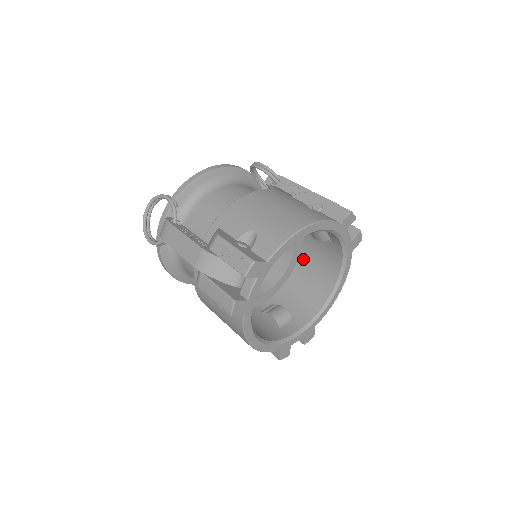
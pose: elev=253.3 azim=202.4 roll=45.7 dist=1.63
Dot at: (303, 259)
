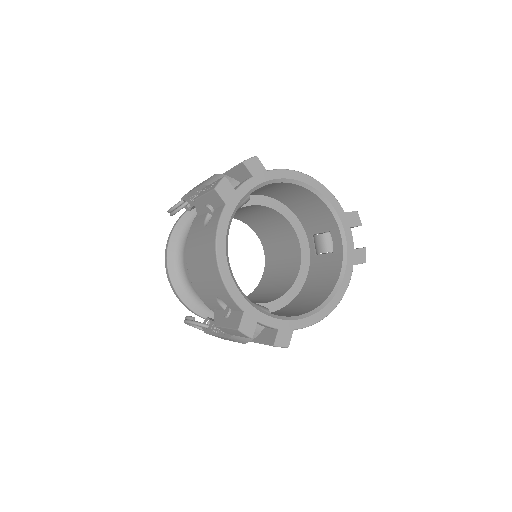
Dot at: (302, 293)
